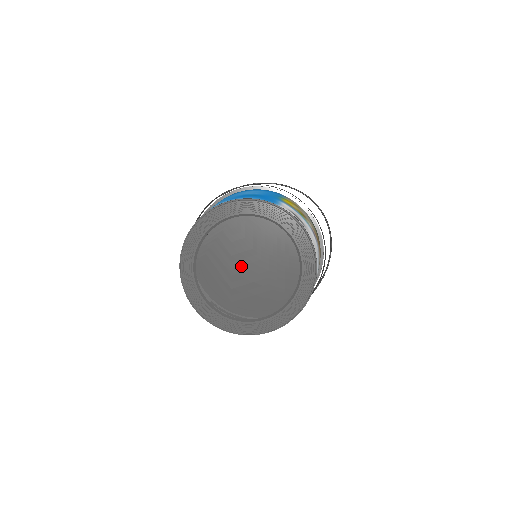
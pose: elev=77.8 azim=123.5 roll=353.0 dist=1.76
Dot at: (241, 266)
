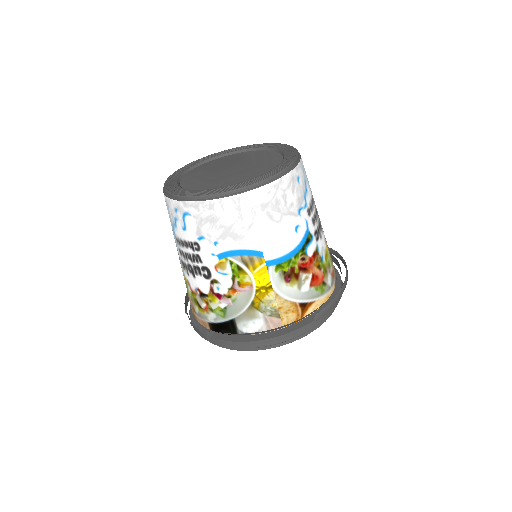
Dot at: (224, 170)
